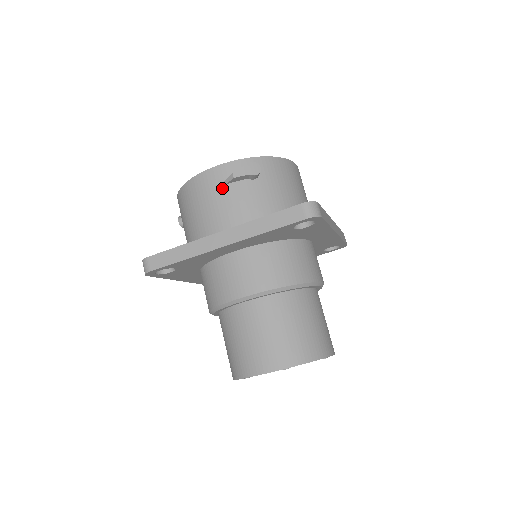
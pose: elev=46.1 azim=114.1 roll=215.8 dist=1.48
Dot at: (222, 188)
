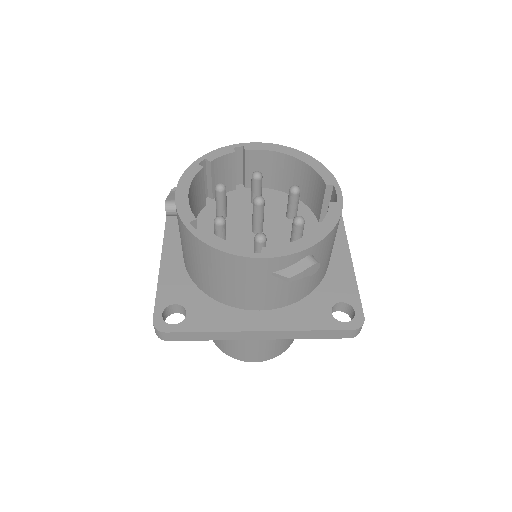
Dot at: (267, 278)
